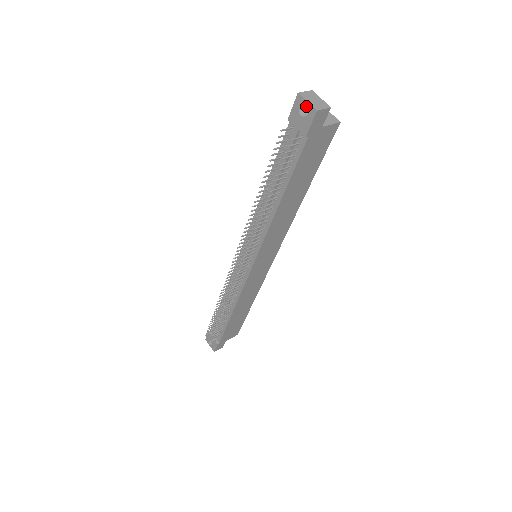
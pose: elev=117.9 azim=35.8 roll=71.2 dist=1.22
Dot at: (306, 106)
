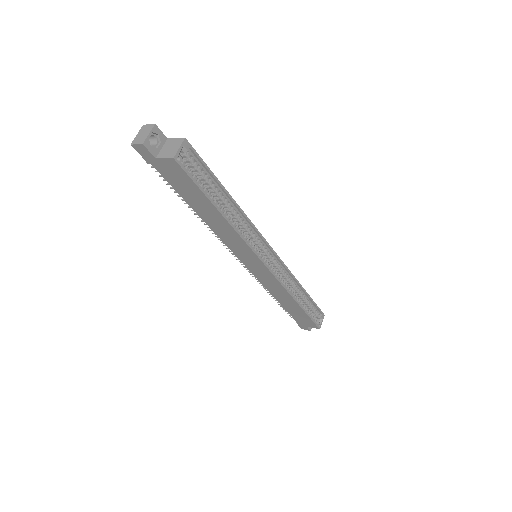
Dot at: (152, 137)
